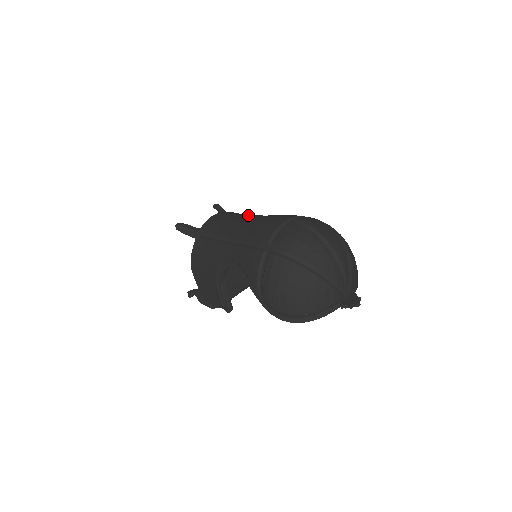
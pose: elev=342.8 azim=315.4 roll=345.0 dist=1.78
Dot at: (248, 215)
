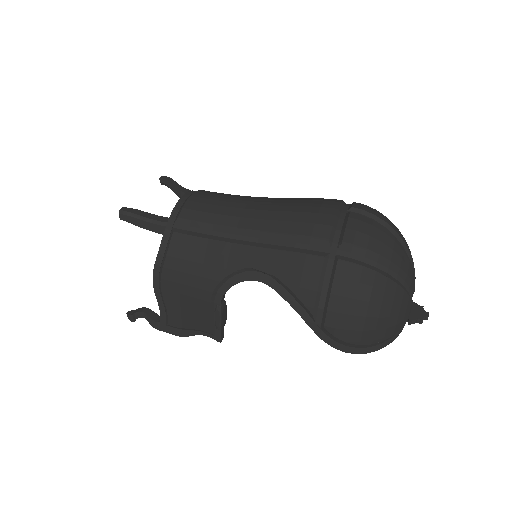
Dot at: (247, 197)
